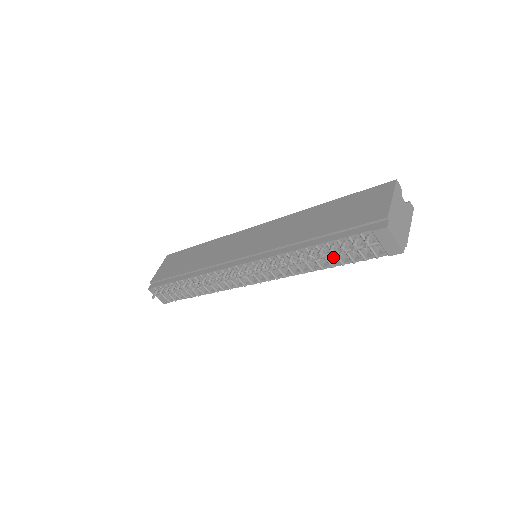
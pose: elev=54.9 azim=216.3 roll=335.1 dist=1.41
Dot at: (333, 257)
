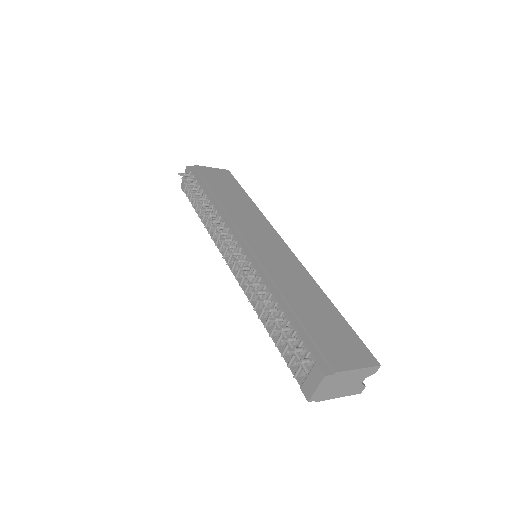
Dot at: occluded
